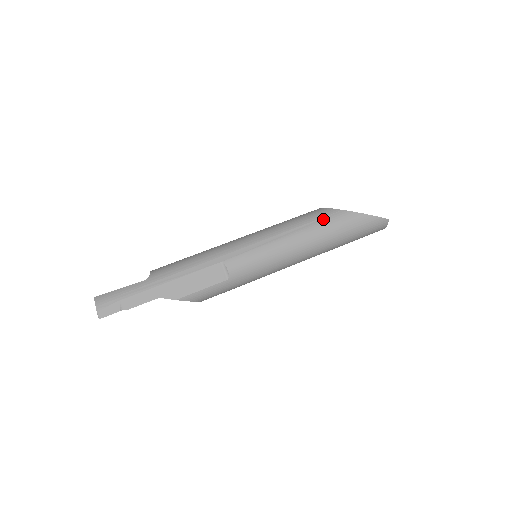
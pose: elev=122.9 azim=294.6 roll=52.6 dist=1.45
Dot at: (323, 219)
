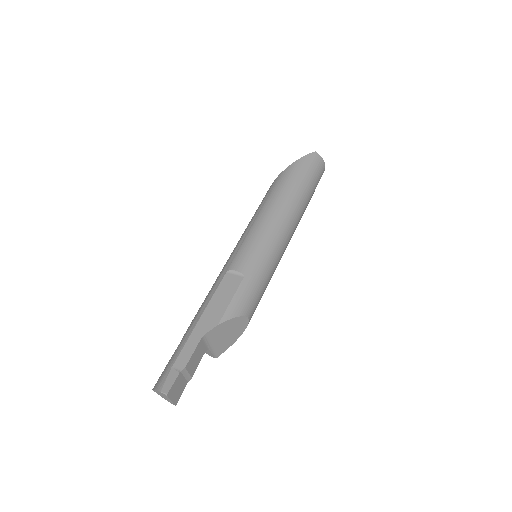
Dot at: (271, 190)
